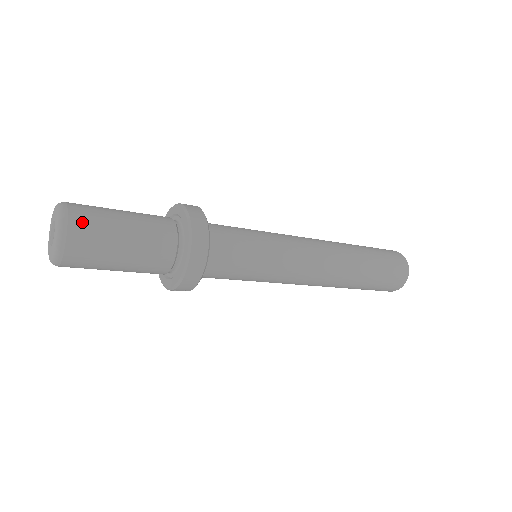
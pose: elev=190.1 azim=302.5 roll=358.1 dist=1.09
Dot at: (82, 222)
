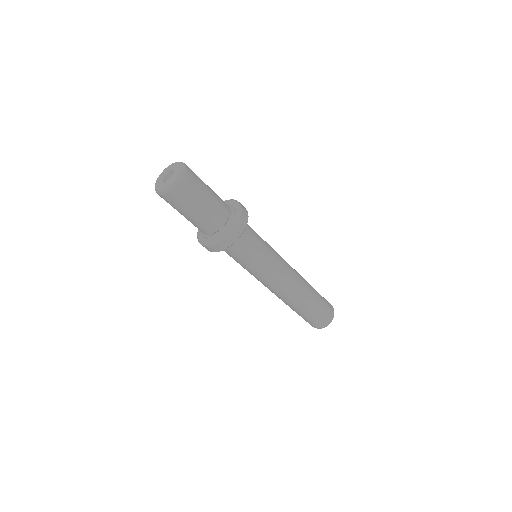
Dot at: (192, 176)
